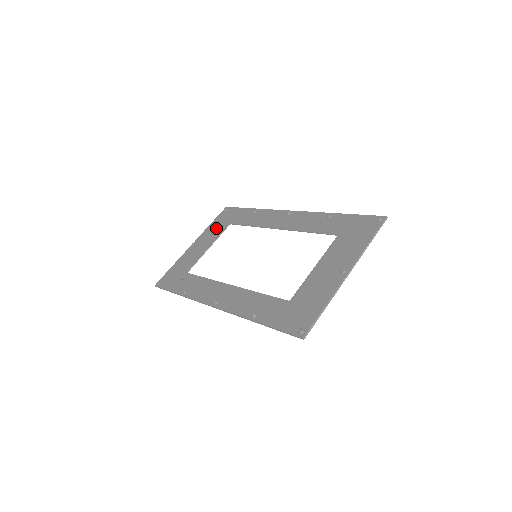
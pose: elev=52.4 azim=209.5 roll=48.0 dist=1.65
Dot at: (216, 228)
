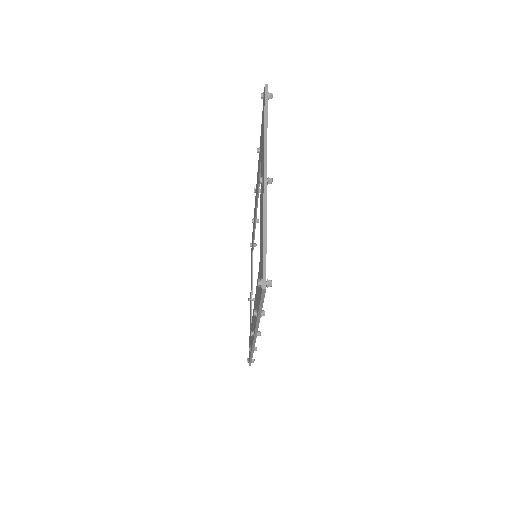
Dot at: (251, 268)
